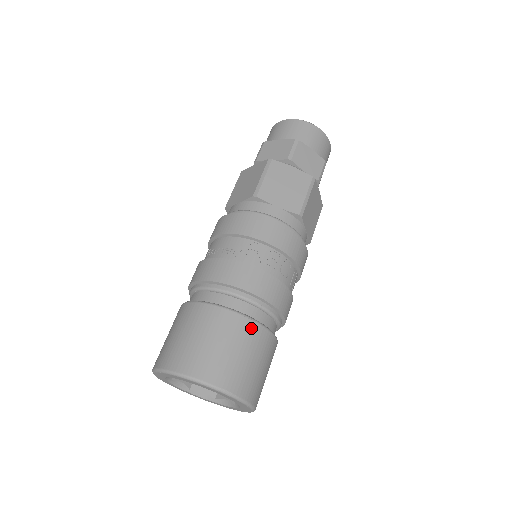
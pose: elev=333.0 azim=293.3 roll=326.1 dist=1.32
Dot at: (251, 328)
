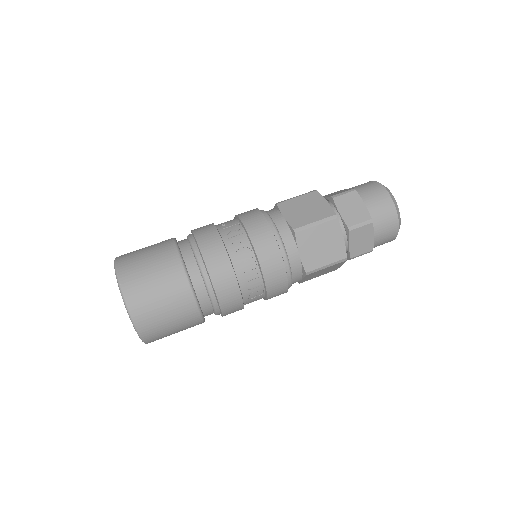
Dot at: (175, 264)
